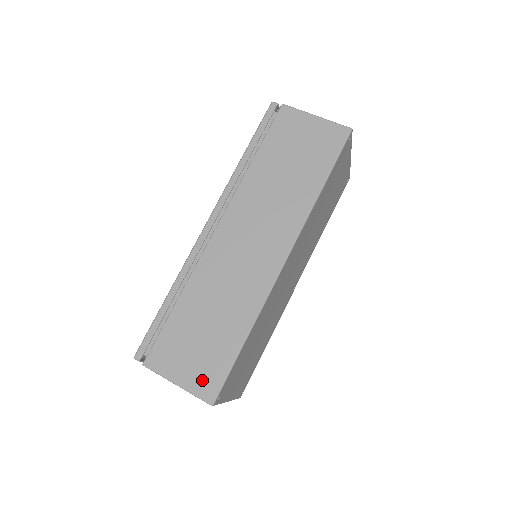
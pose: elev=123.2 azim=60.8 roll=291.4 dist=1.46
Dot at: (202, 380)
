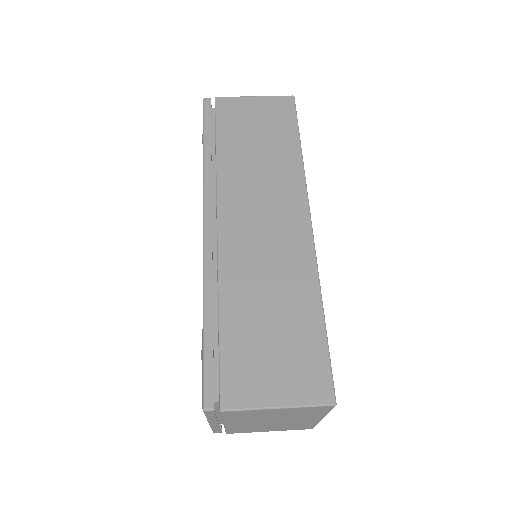
Dot at: (305, 383)
